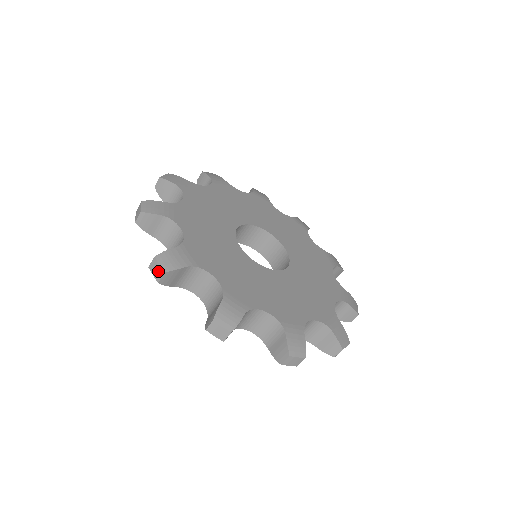
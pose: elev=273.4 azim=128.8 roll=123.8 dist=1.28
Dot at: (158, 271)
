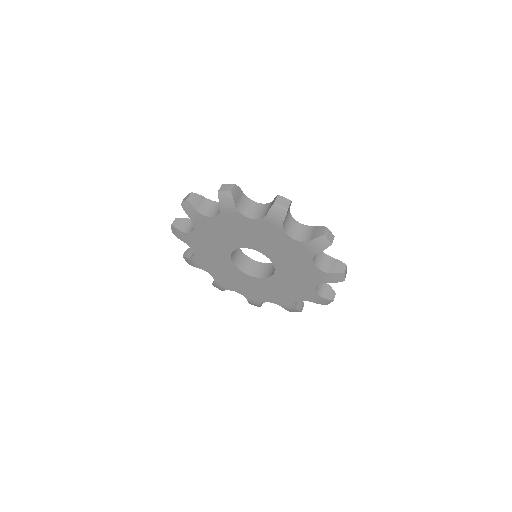
Dot at: (229, 186)
